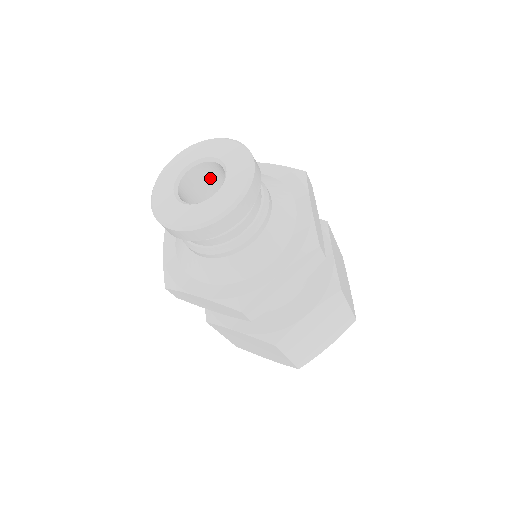
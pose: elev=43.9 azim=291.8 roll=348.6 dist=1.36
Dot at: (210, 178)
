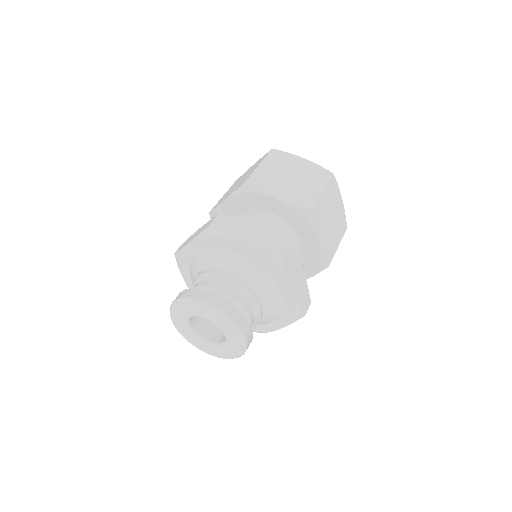
Dot at: occluded
